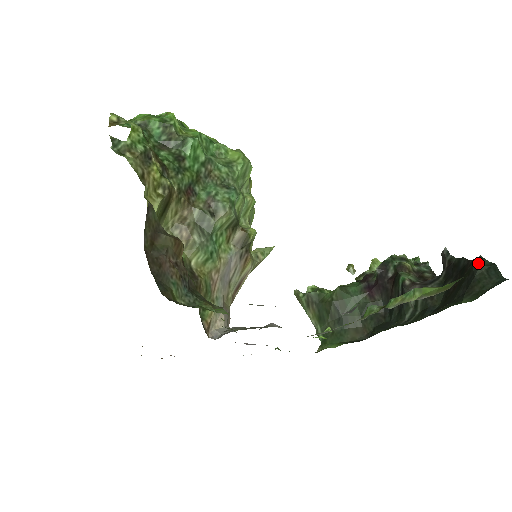
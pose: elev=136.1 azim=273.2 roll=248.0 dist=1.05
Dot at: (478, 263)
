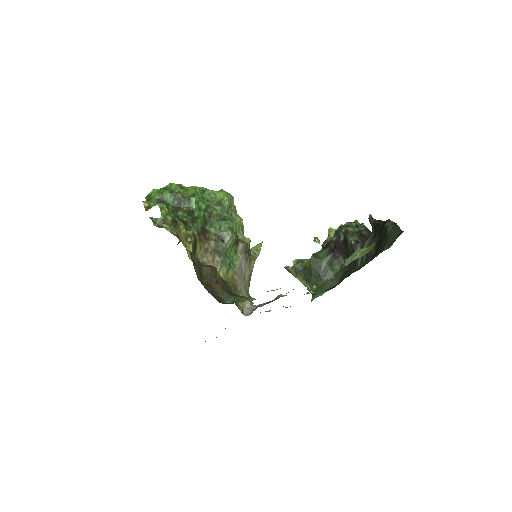
Dot at: (387, 224)
